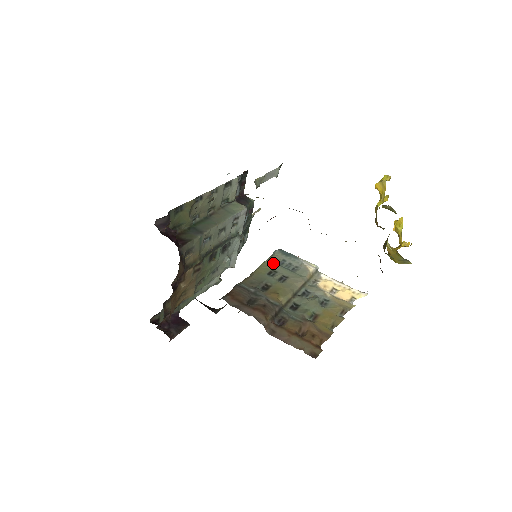
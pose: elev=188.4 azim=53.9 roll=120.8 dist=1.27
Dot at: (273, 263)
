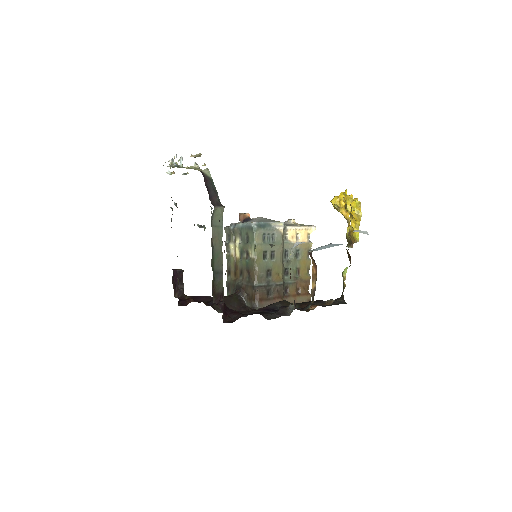
Dot at: (261, 245)
